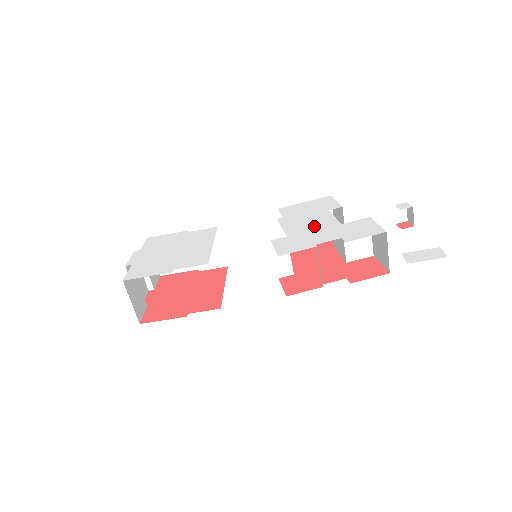
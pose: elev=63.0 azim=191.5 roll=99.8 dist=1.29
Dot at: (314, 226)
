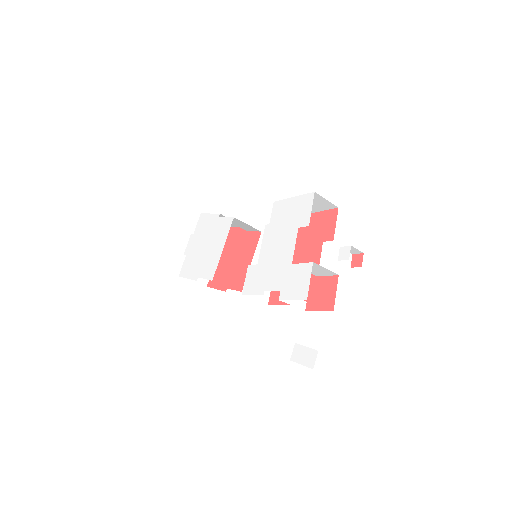
Dot at: (277, 256)
